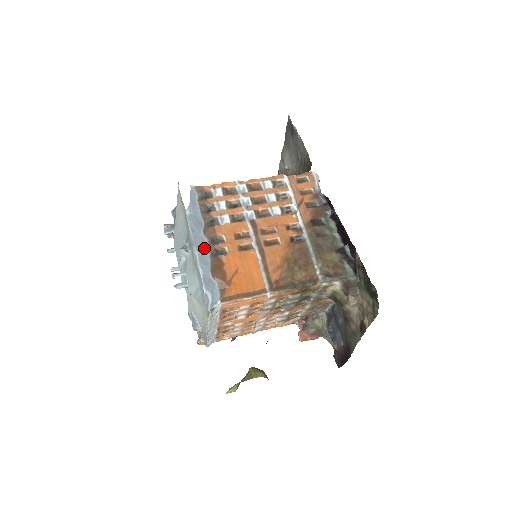
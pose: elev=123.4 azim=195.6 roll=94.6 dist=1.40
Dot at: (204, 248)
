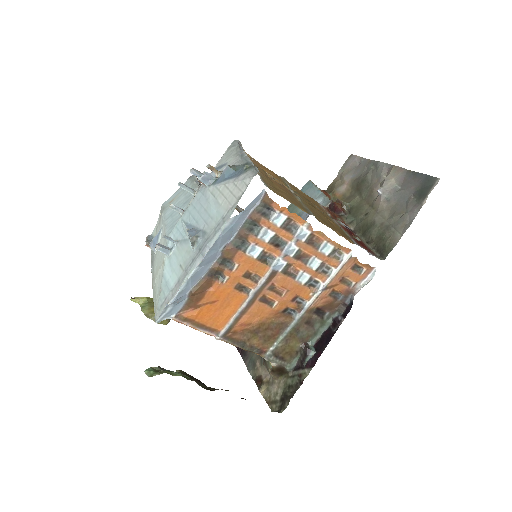
Dot at: (208, 263)
